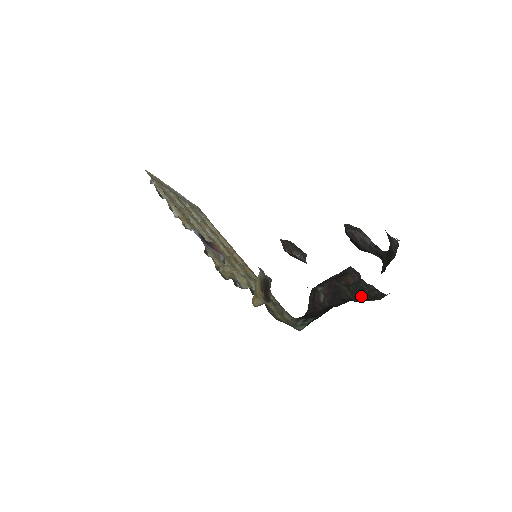
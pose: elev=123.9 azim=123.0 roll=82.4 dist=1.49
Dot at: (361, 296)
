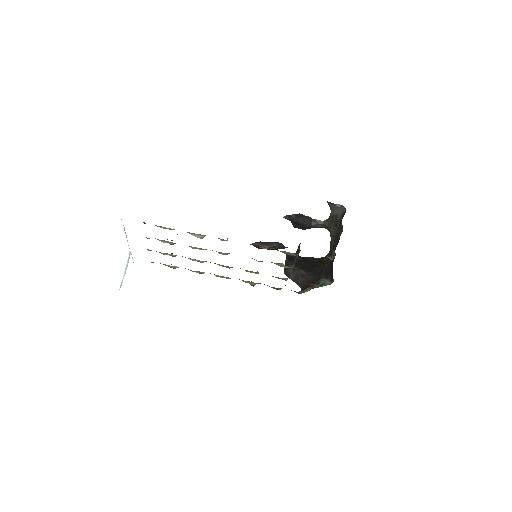
Dot at: (315, 263)
